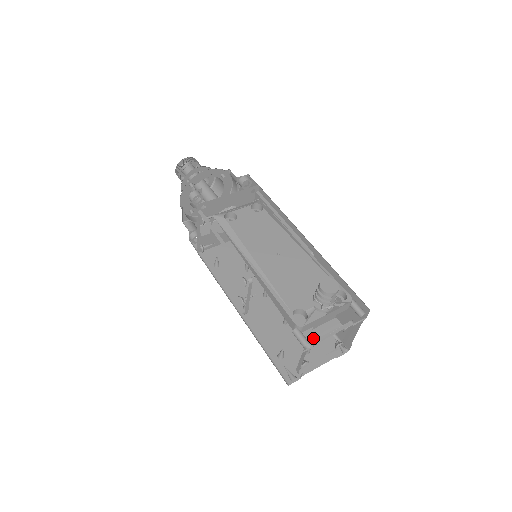
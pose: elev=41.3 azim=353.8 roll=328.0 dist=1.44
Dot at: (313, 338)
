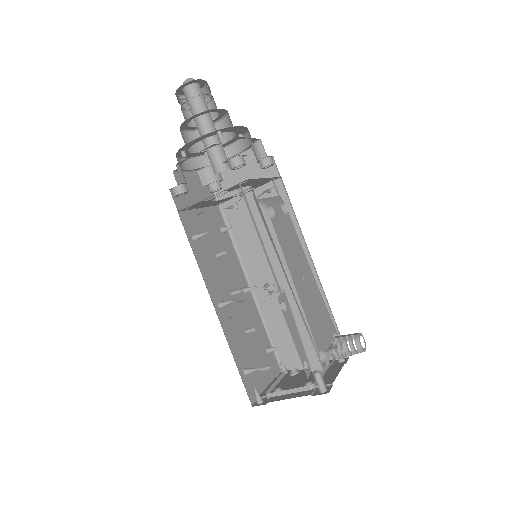
Dot at: (308, 374)
